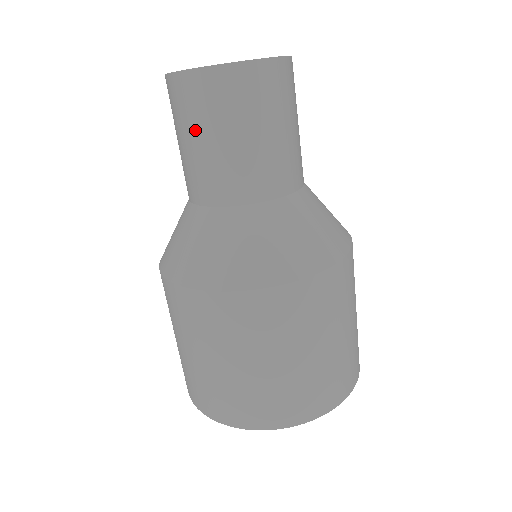
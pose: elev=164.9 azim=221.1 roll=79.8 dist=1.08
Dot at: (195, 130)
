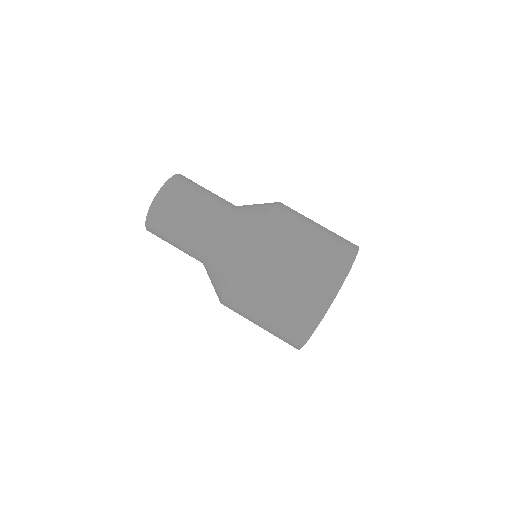
Dot at: (170, 243)
